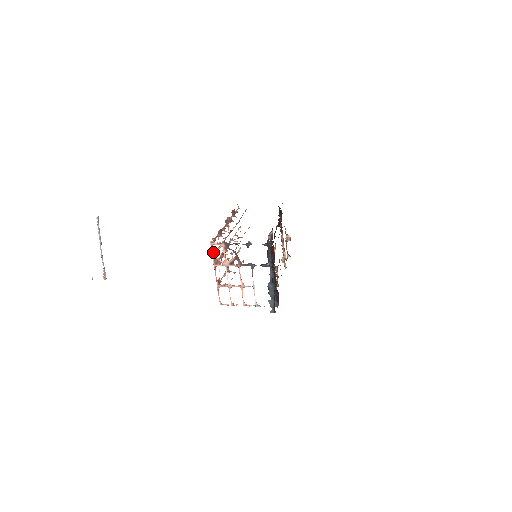
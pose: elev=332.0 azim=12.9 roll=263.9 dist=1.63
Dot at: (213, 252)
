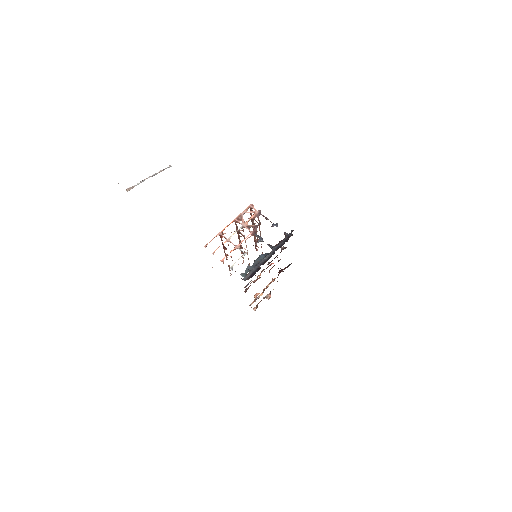
Dot at: (245, 211)
